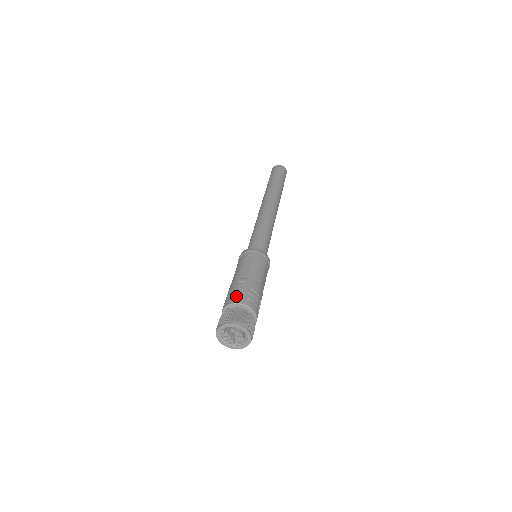
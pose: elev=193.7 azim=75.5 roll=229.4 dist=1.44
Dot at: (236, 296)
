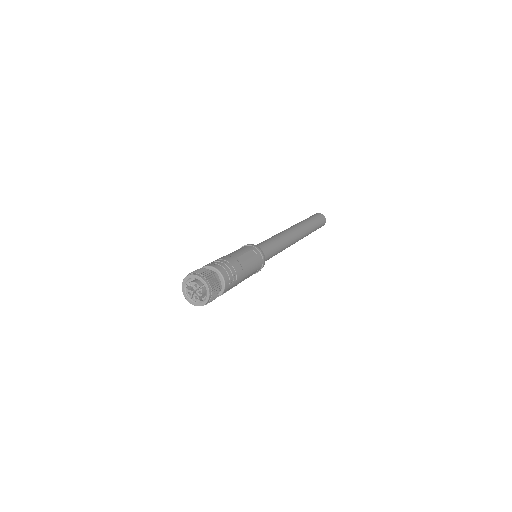
Dot at: occluded
